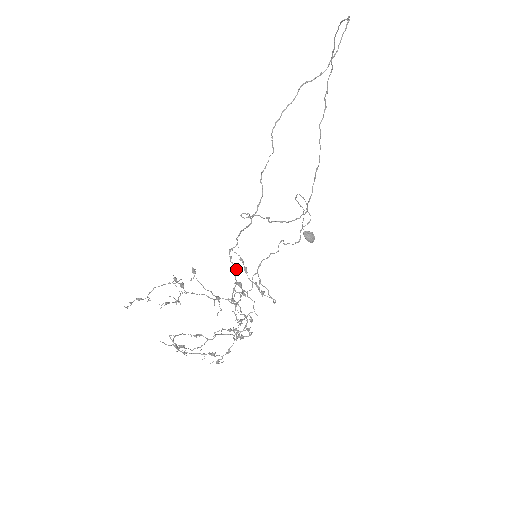
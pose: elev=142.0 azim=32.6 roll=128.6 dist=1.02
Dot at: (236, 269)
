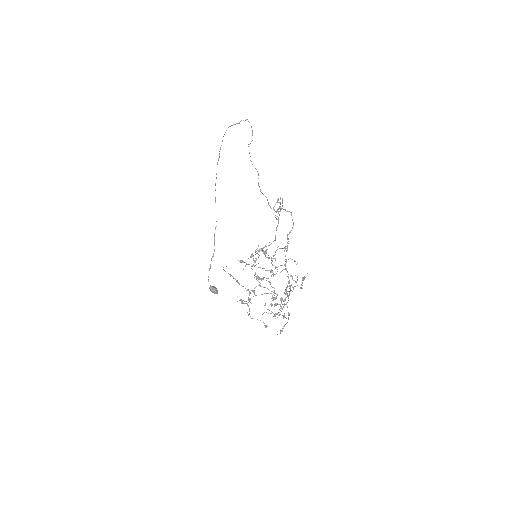
Dot at: occluded
